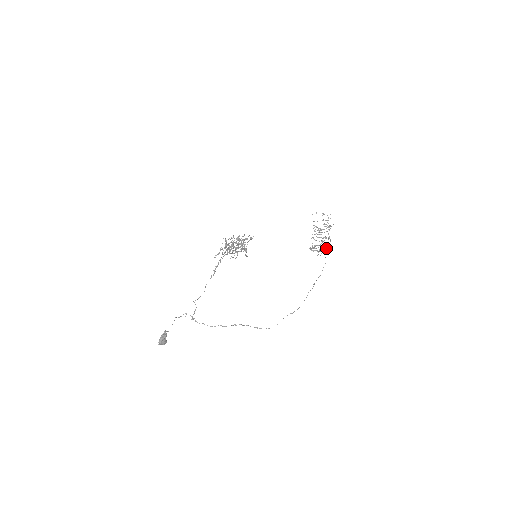
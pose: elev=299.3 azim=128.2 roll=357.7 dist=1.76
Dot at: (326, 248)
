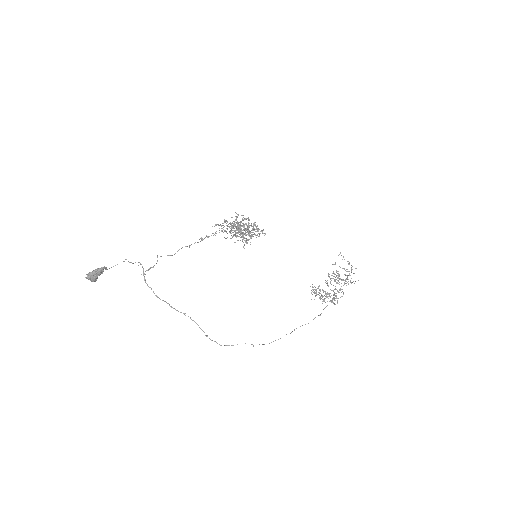
Dot at: occluded
